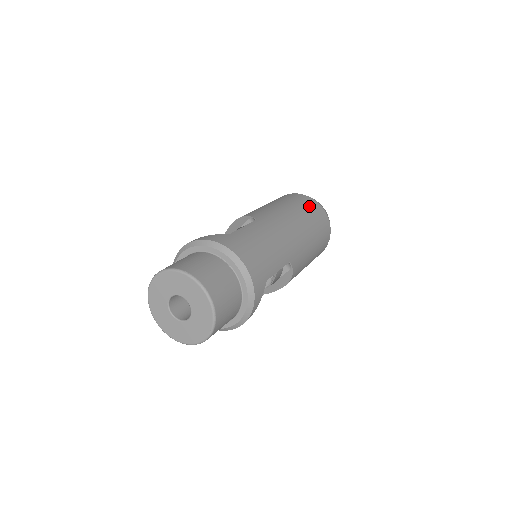
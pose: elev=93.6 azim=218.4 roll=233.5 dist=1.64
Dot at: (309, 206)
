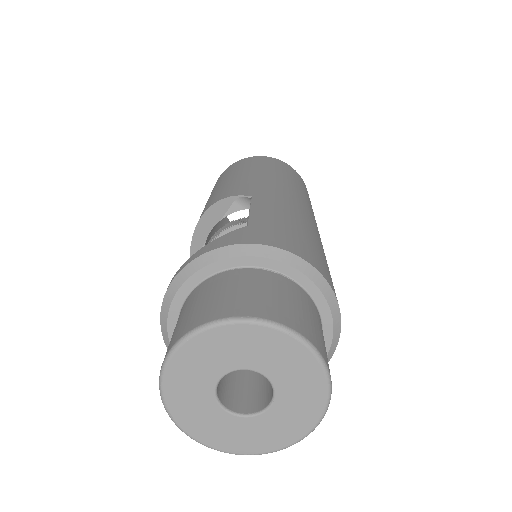
Dot at: (280, 166)
